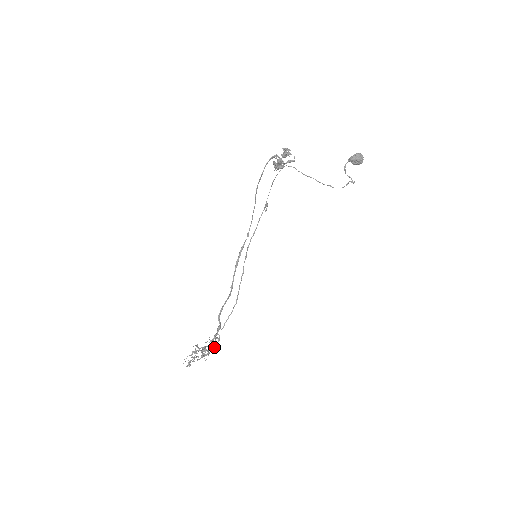
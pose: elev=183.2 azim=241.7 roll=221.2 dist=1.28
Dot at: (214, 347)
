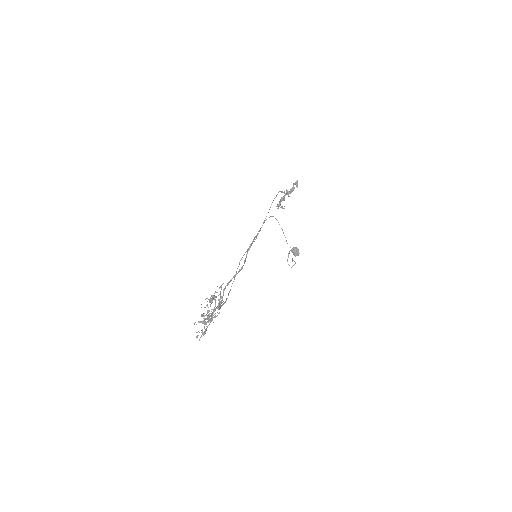
Dot at: (203, 332)
